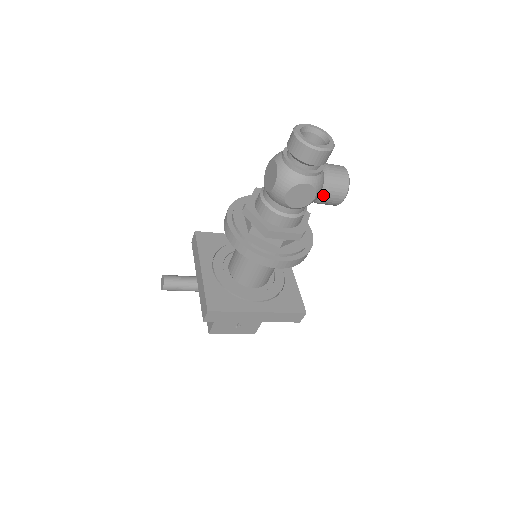
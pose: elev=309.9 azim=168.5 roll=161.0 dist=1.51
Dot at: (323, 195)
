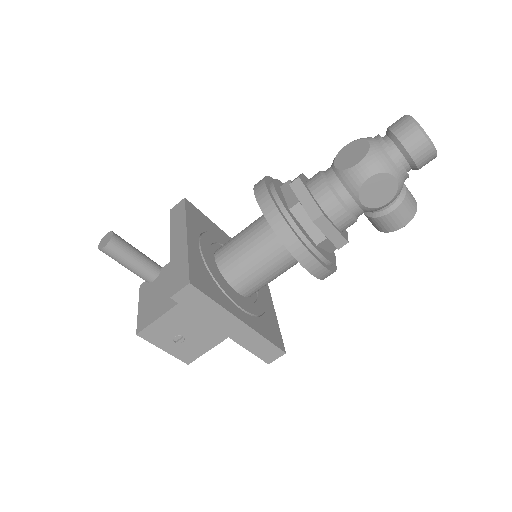
Dot at: (390, 208)
